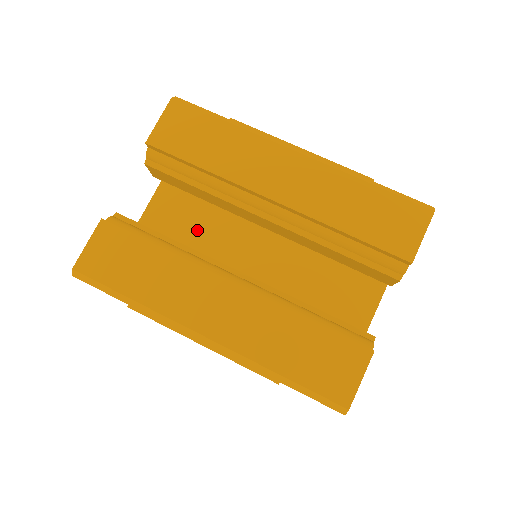
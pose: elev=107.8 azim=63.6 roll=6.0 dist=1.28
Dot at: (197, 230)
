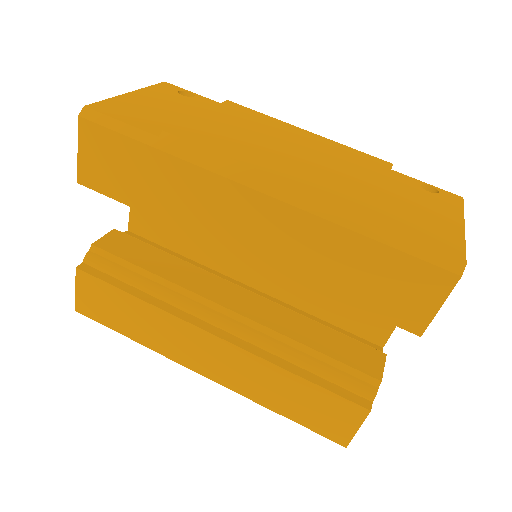
Dot at: occluded
